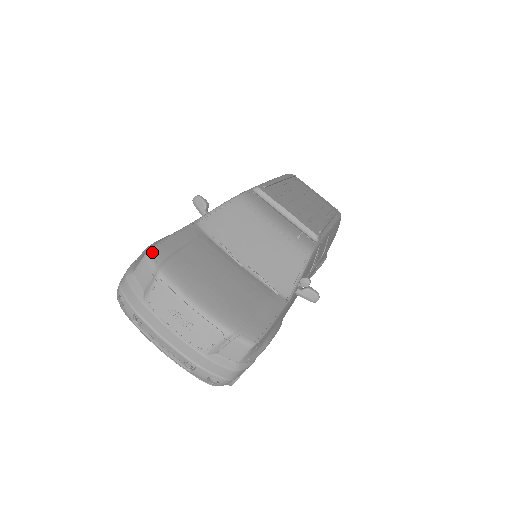
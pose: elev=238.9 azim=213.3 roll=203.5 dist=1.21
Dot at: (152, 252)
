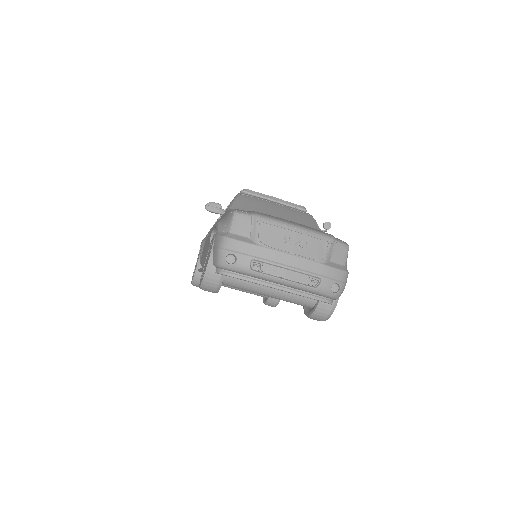
Dot at: (237, 210)
